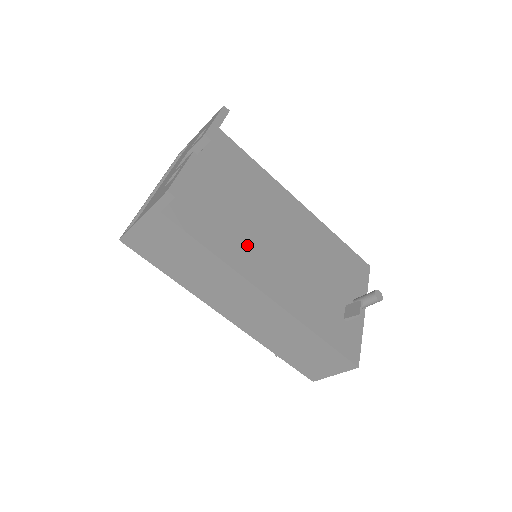
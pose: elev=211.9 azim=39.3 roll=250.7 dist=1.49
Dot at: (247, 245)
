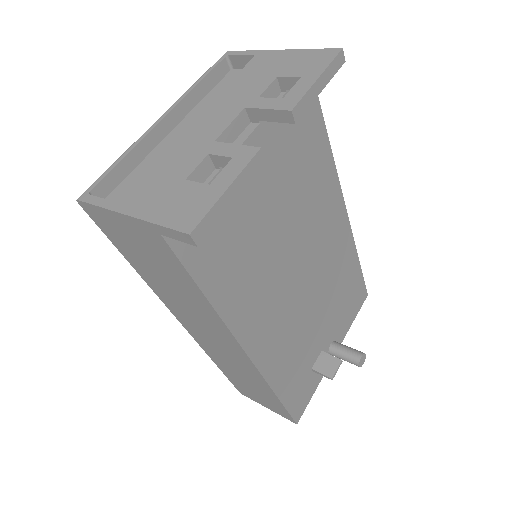
Dot at: (257, 282)
